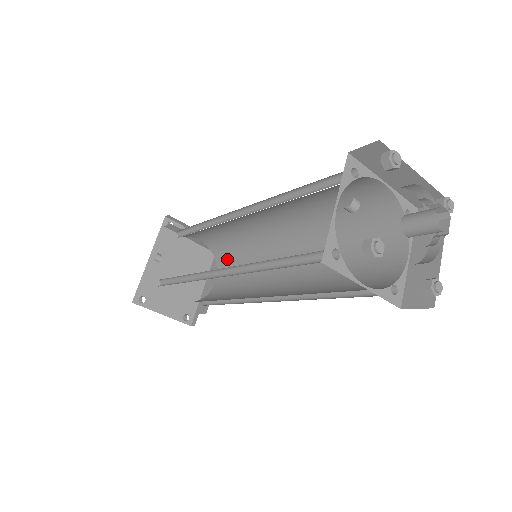
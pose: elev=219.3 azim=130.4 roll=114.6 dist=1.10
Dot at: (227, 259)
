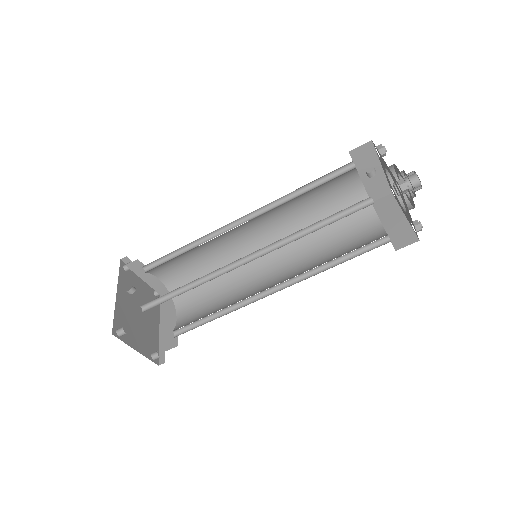
Dot at: (190, 292)
